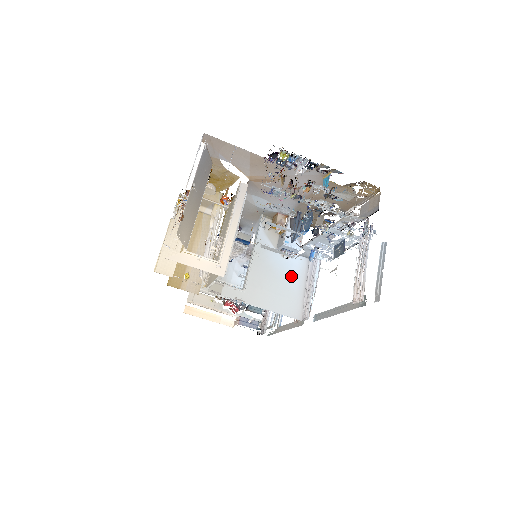
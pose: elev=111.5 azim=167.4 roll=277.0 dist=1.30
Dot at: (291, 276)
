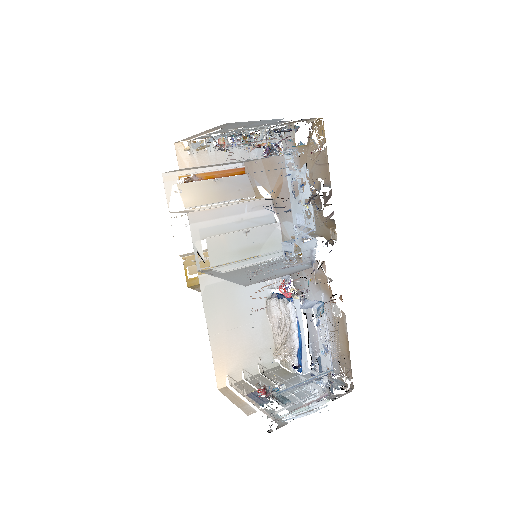
Dot at: (277, 271)
